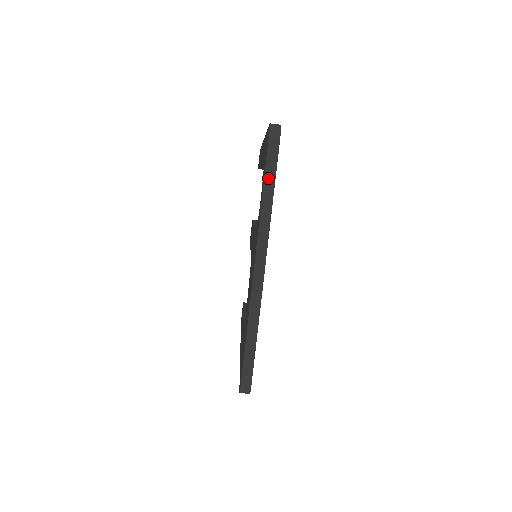
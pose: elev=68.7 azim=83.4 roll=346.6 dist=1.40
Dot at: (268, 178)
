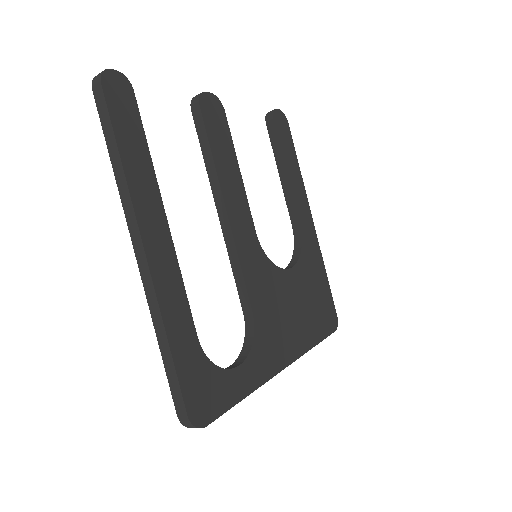
Dot at: occluded
